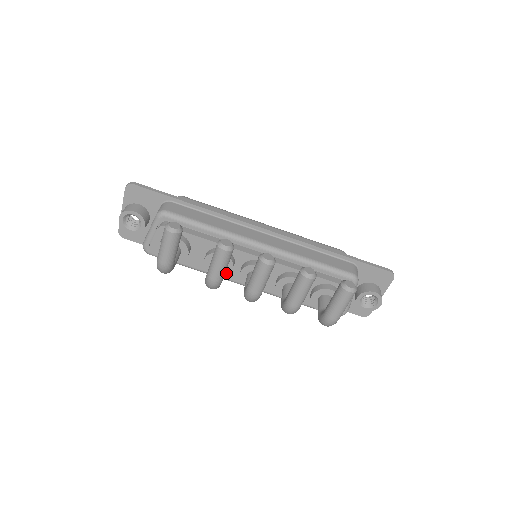
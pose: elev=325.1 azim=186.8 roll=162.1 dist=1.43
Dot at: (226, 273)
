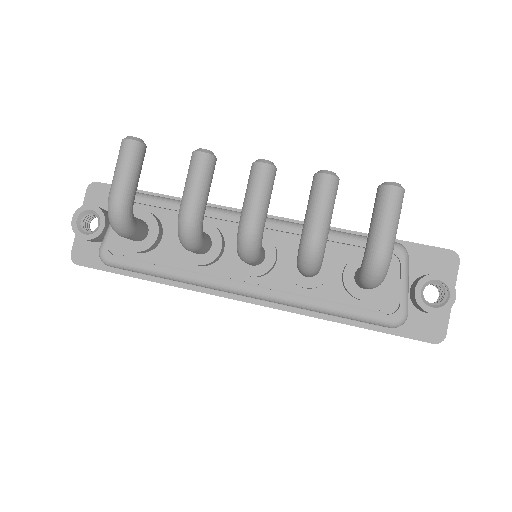
Dot at: (212, 255)
